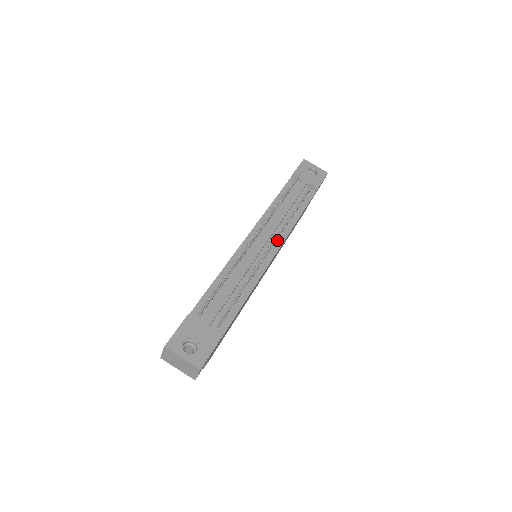
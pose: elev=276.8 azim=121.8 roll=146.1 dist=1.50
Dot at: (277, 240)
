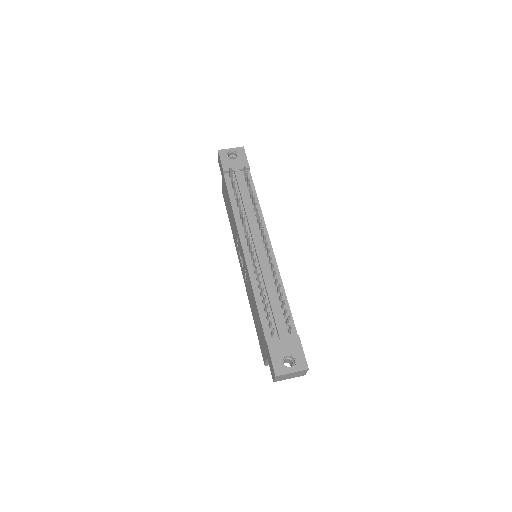
Dot at: (263, 234)
